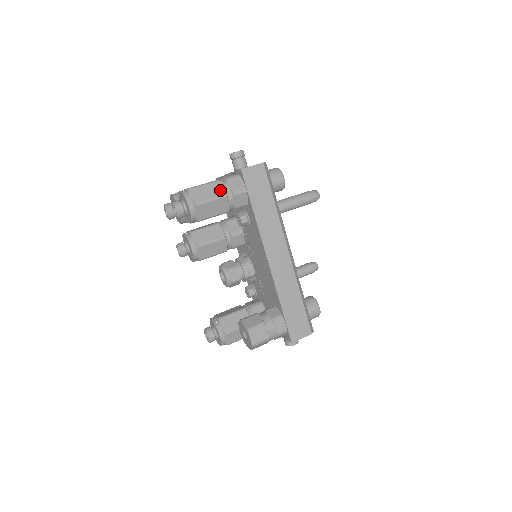
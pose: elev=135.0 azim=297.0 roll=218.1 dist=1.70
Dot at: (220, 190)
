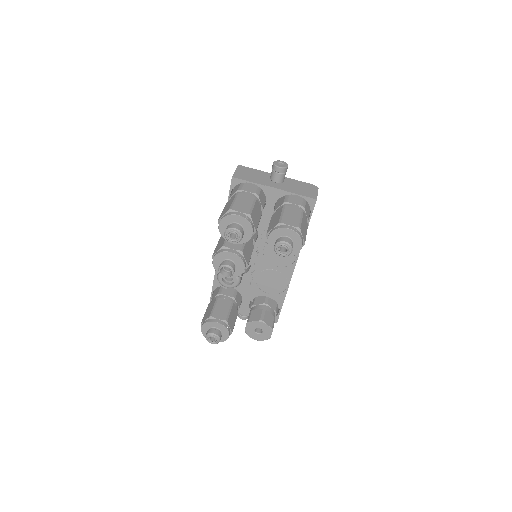
Dot at: (306, 222)
